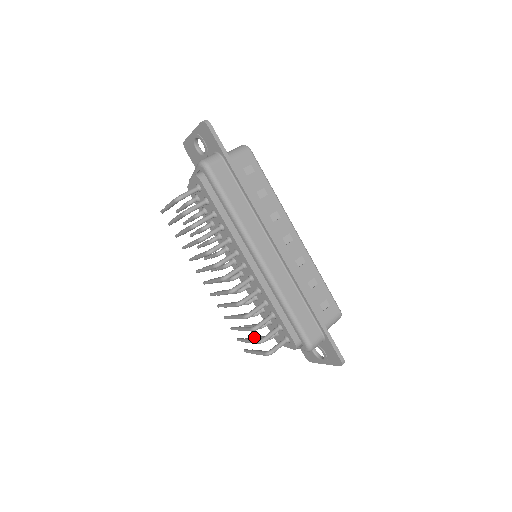
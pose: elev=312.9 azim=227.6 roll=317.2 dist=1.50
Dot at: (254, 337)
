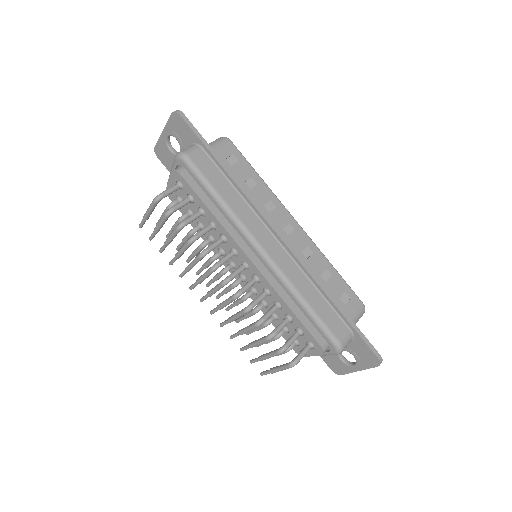
Dot at: occluded
